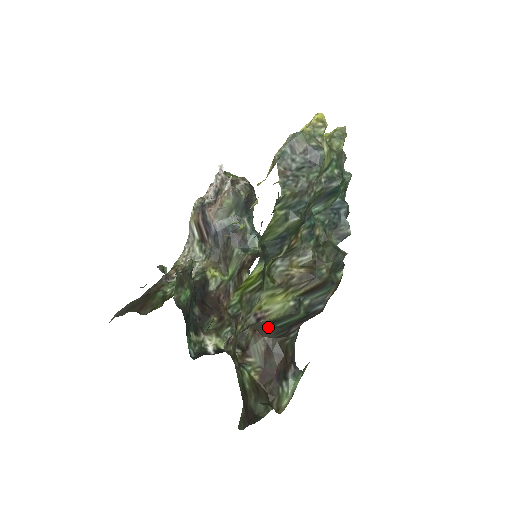
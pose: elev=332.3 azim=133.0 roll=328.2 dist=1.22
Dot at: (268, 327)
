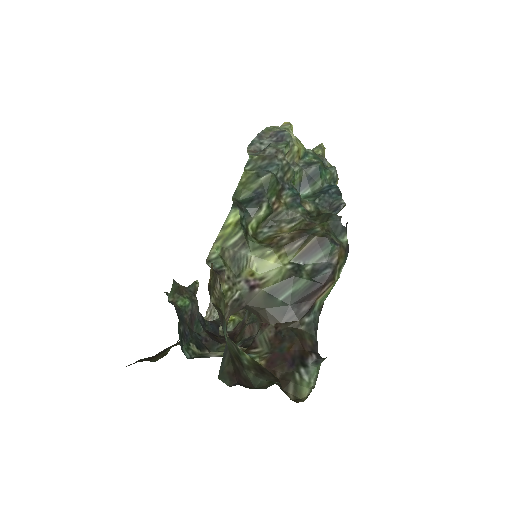
Dot at: (271, 306)
